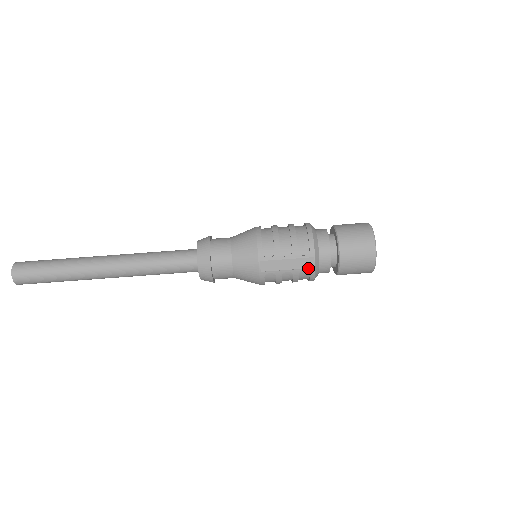
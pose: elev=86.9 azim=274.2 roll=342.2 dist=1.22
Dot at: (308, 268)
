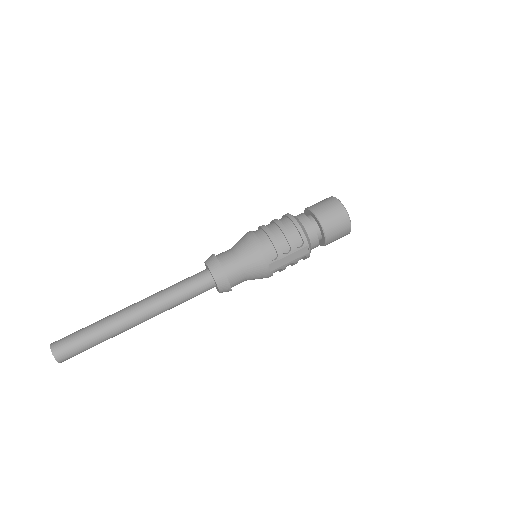
Dot at: (305, 254)
